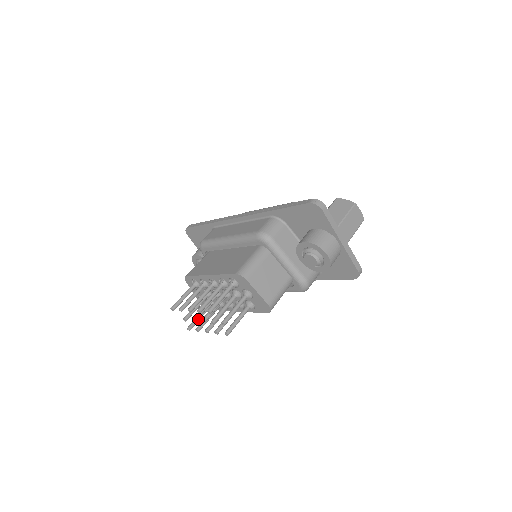
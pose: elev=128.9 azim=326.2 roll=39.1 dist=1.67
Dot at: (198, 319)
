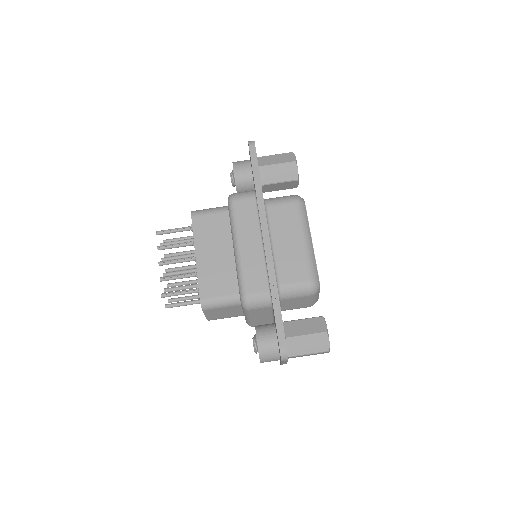
Dot at: occluded
